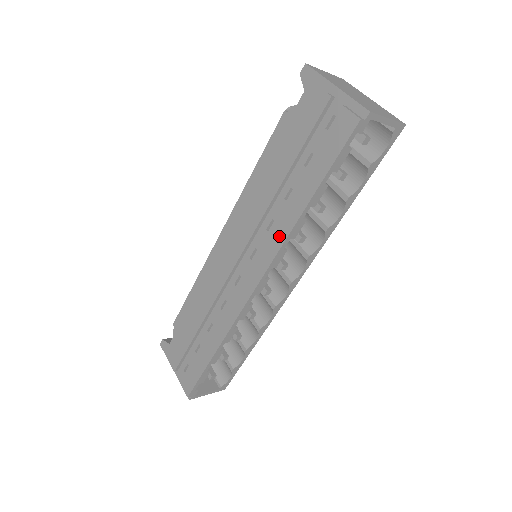
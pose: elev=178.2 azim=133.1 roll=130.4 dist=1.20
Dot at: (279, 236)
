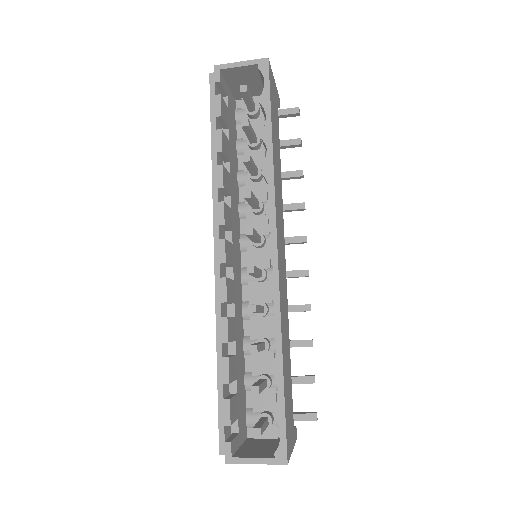
Dot at: occluded
